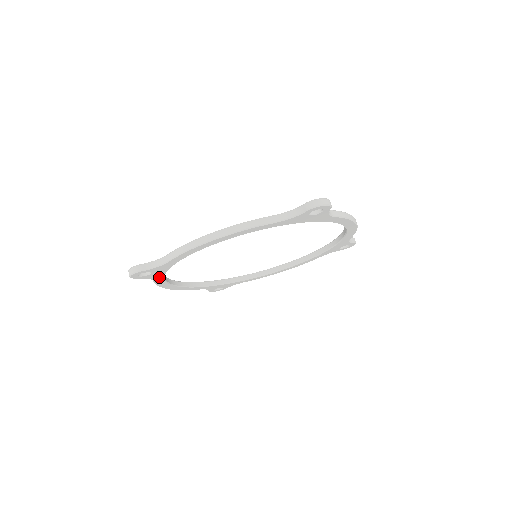
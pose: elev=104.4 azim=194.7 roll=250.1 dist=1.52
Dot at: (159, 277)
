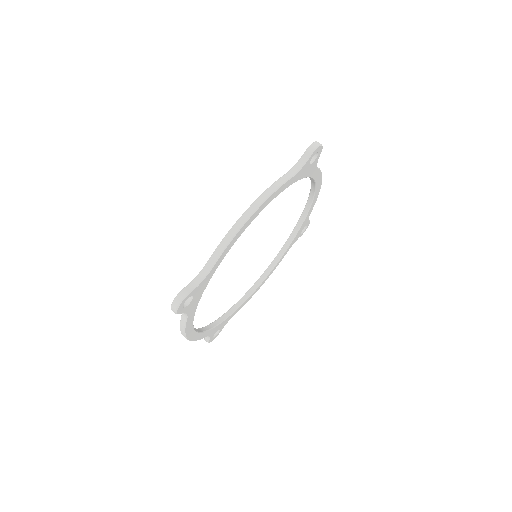
Dot at: (193, 309)
